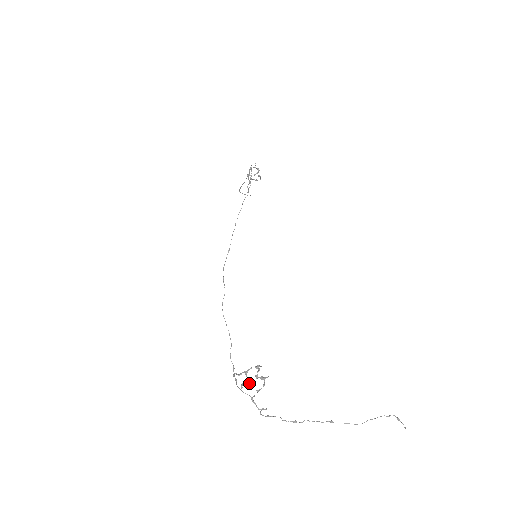
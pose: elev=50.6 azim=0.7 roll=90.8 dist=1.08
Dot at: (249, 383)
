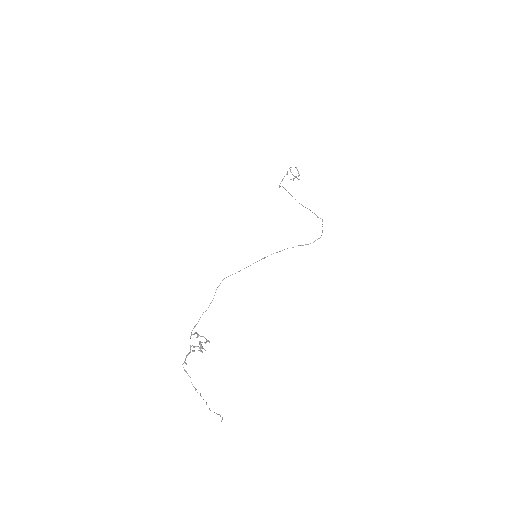
Dot at: (201, 351)
